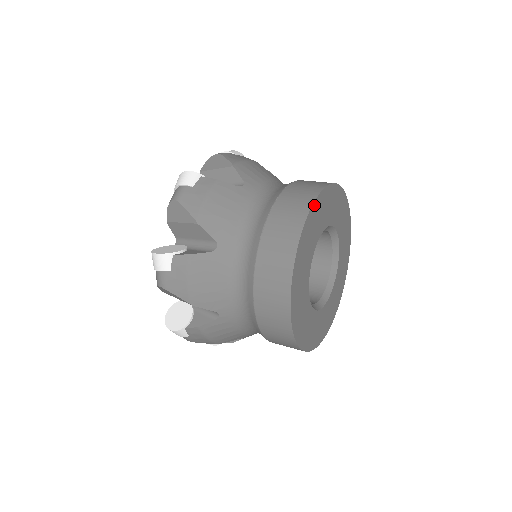
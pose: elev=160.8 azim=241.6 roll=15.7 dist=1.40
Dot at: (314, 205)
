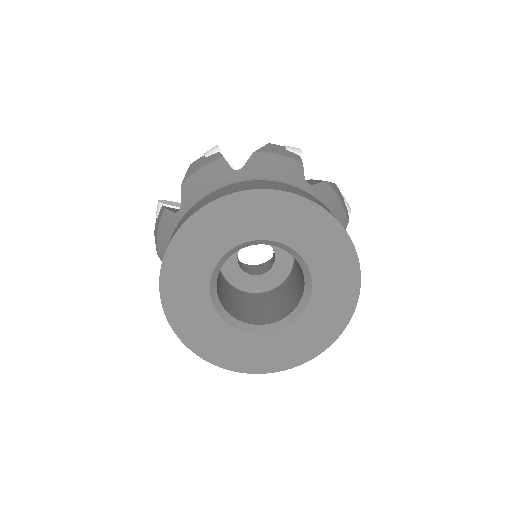
Dot at: (172, 247)
